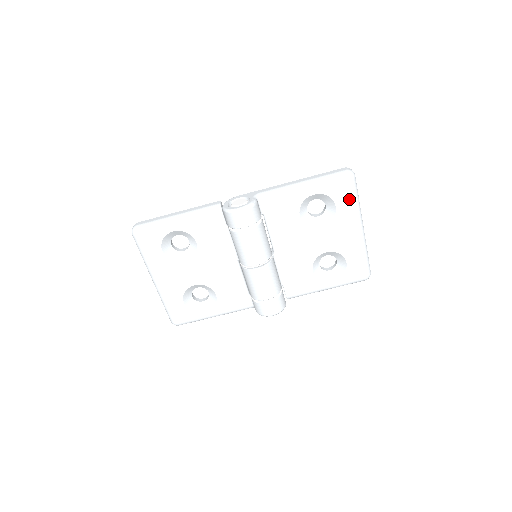
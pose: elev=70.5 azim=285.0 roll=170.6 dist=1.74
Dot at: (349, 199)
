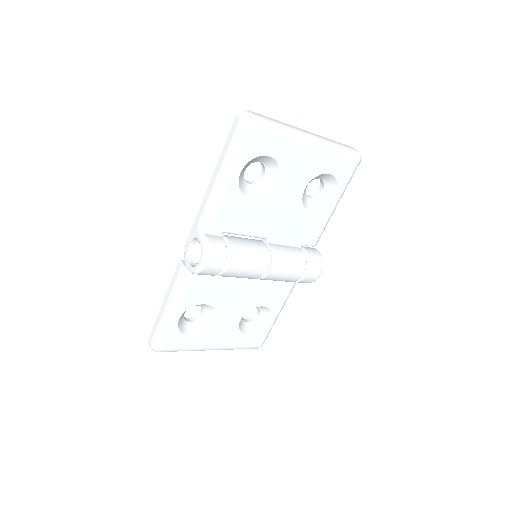
Dot at: (272, 138)
